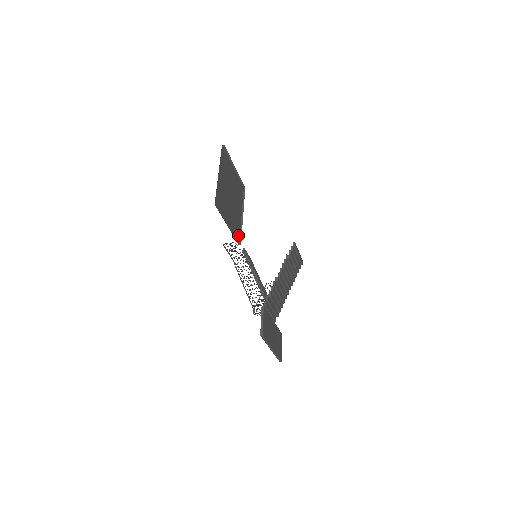
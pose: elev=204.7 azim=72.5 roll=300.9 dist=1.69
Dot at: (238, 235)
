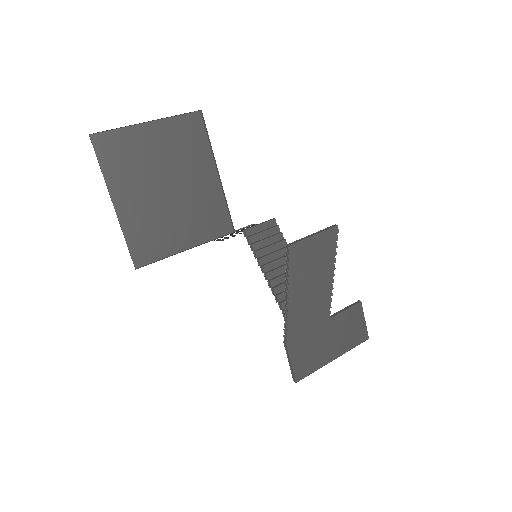
Dot at: (224, 219)
